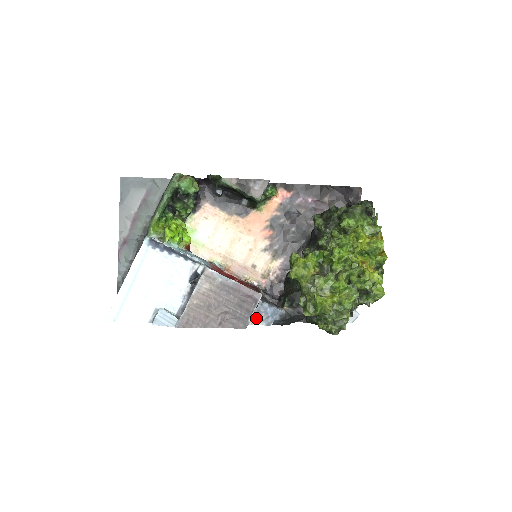
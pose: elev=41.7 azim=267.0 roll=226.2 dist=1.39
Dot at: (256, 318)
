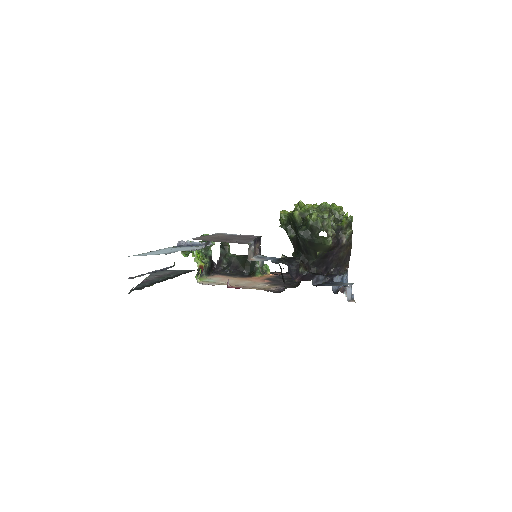
Dot at: (258, 259)
